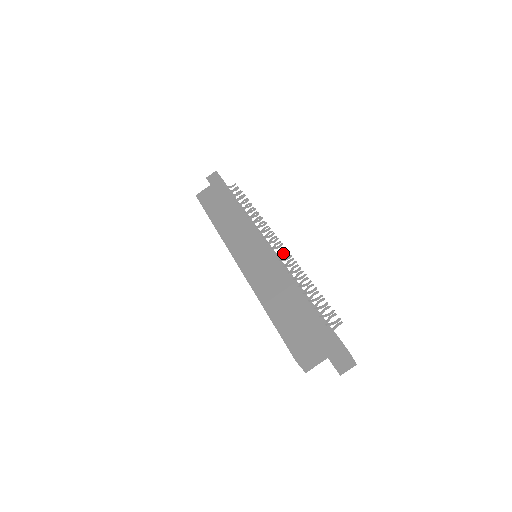
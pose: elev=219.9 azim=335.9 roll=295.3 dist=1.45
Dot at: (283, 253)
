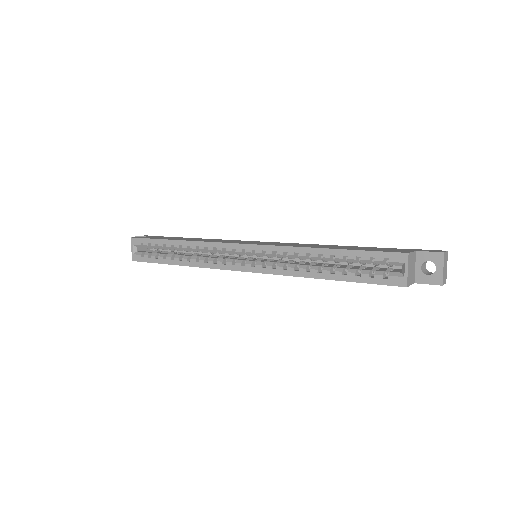
Dot at: occluded
